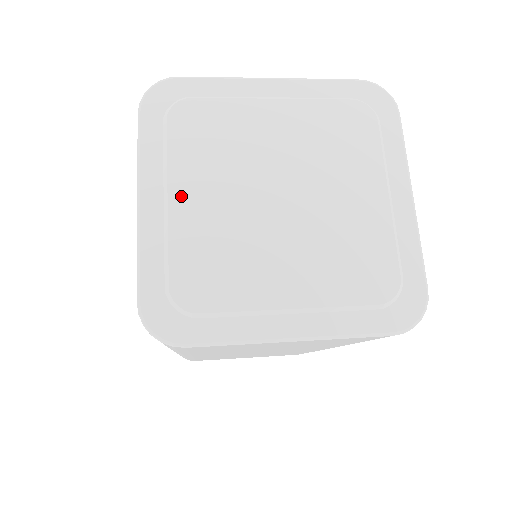
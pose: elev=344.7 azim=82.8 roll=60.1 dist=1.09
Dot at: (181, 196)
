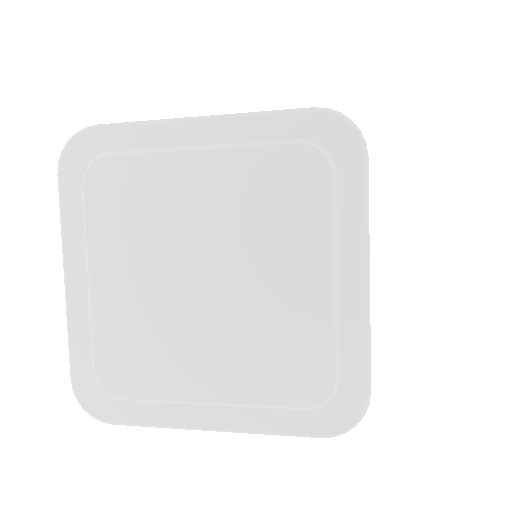
Dot at: (101, 276)
